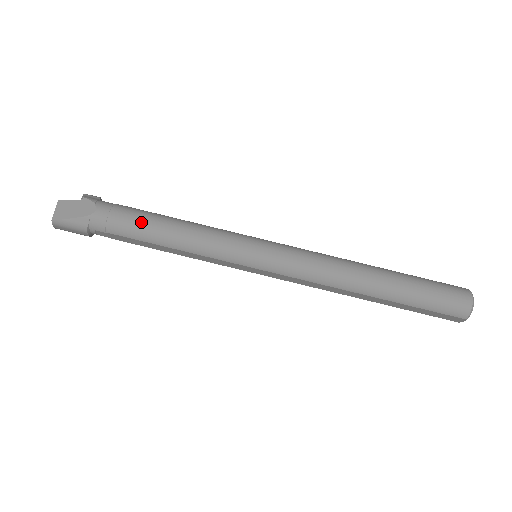
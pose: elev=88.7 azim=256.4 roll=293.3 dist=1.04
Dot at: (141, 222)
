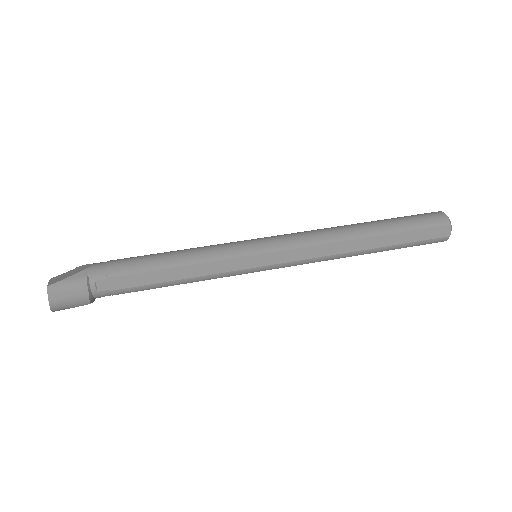
Dot at: (140, 257)
